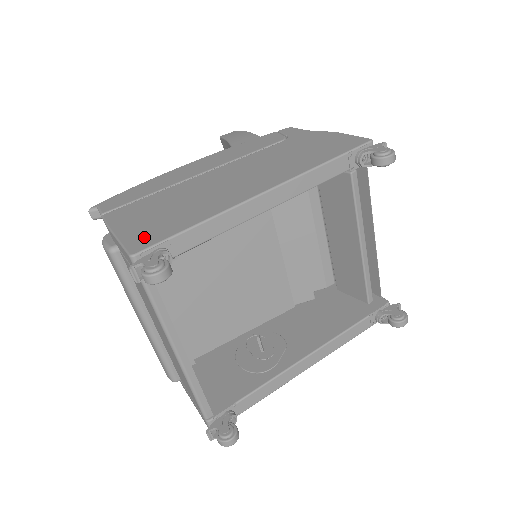
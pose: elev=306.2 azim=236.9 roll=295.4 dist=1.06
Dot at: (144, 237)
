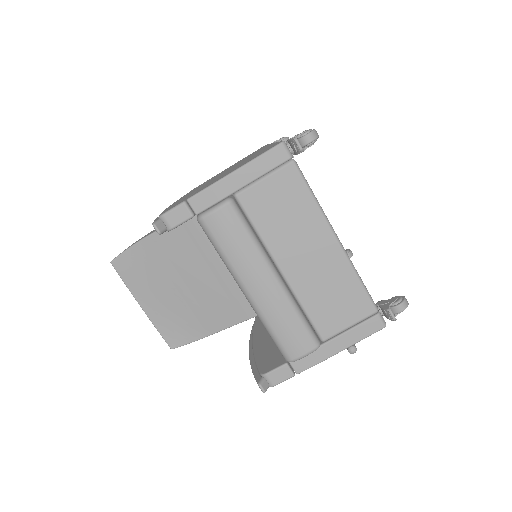
Dot at: (264, 151)
